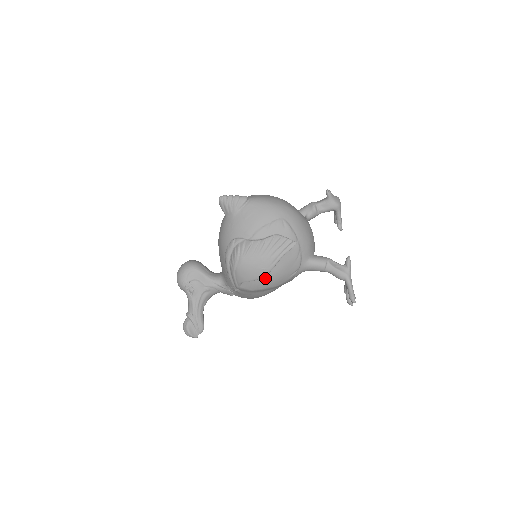
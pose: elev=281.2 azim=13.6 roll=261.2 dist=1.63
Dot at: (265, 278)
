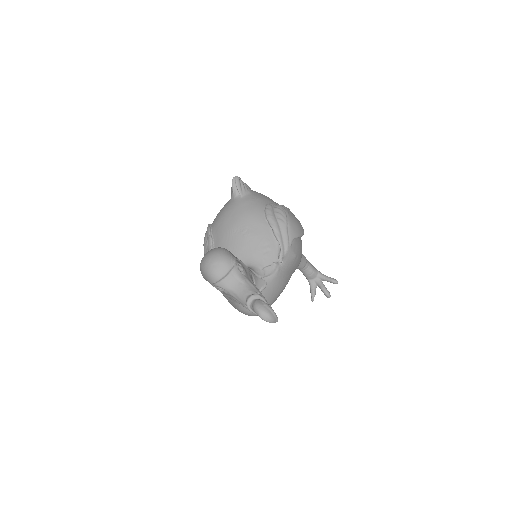
Dot at: (300, 242)
